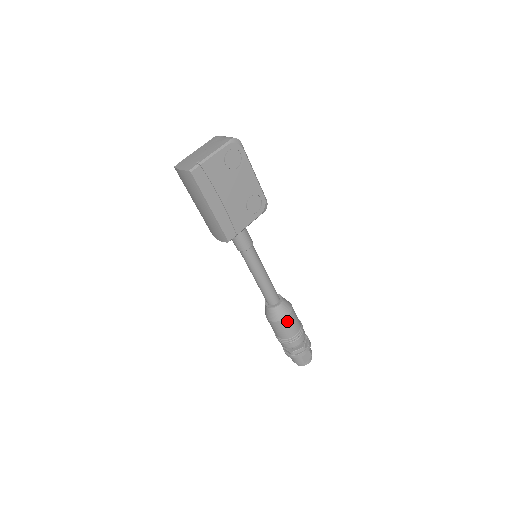
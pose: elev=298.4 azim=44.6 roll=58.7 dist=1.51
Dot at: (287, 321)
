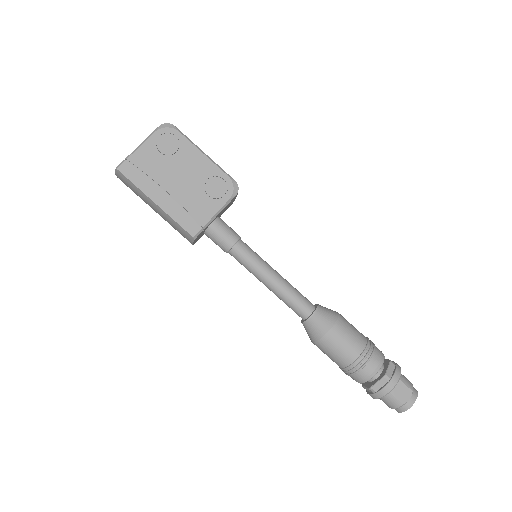
Dot at: (334, 336)
